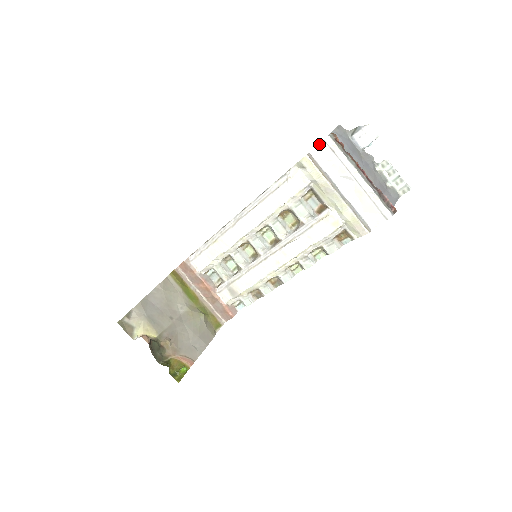
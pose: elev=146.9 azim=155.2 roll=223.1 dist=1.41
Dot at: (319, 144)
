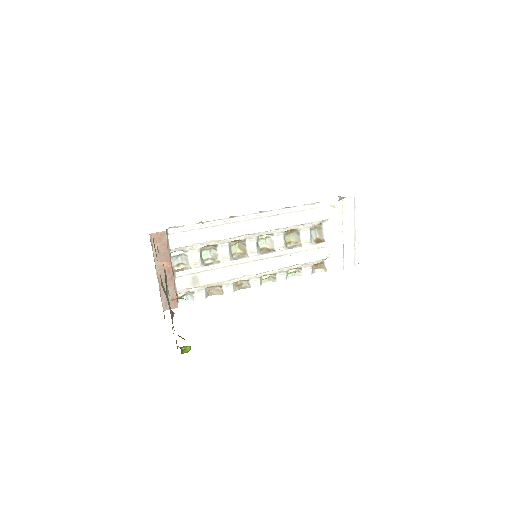
Dot at: (351, 198)
